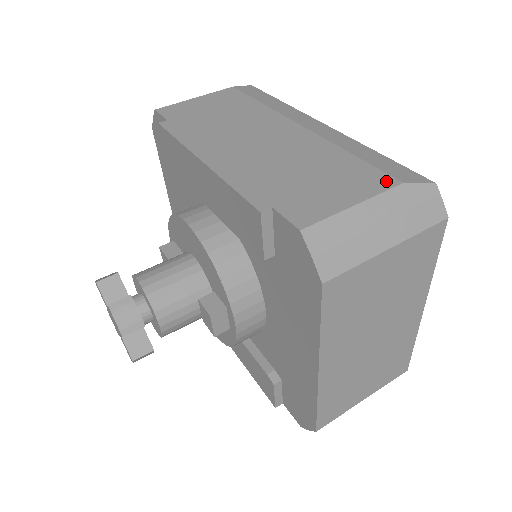
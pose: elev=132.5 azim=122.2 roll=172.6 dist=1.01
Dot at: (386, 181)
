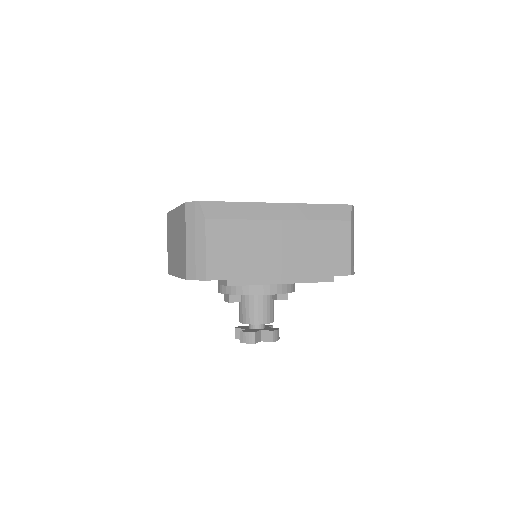
Dot at: (346, 225)
